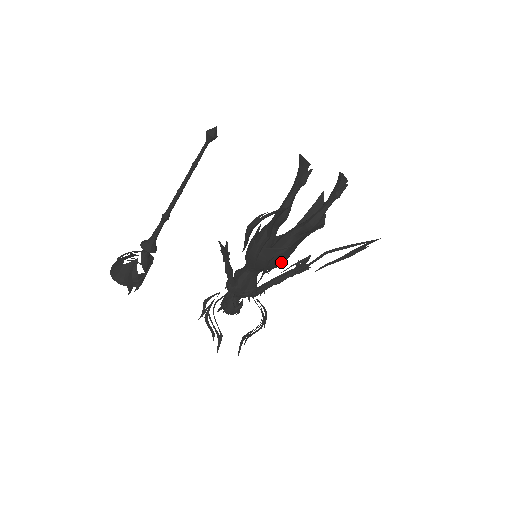
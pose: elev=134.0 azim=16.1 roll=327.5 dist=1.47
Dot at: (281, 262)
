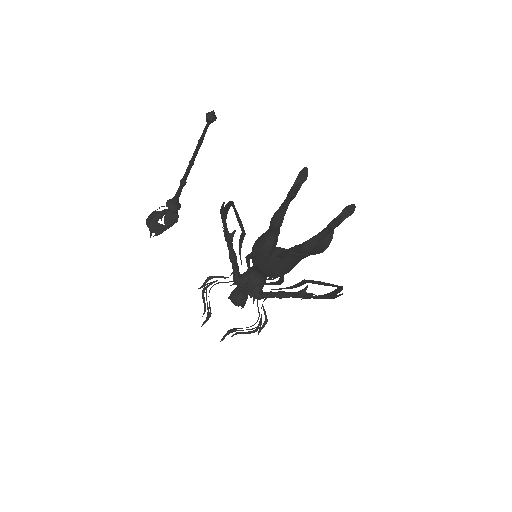
Dot at: (275, 273)
